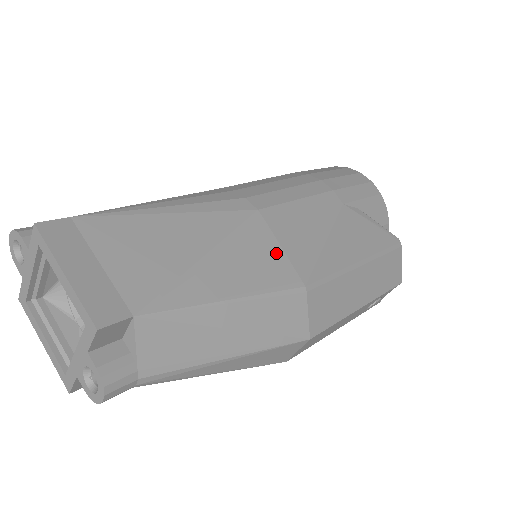
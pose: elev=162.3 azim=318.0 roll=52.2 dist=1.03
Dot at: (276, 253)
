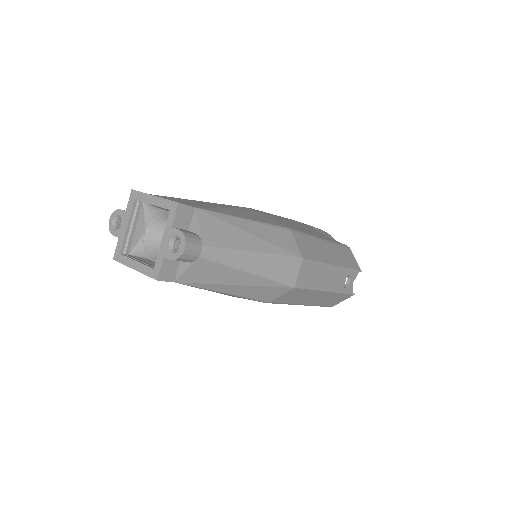
Dot at: (266, 218)
